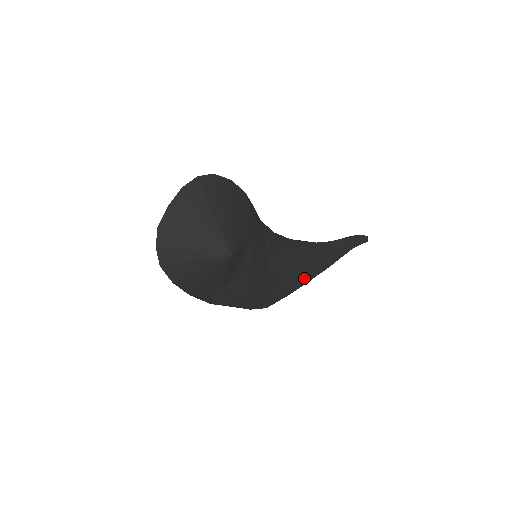
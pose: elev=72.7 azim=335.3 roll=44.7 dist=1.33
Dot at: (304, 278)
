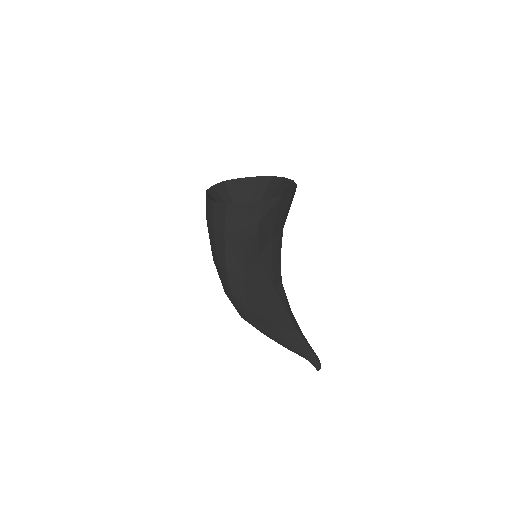
Dot at: (267, 312)
